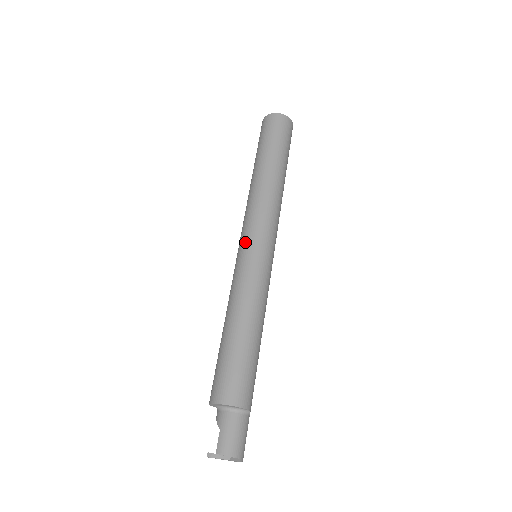
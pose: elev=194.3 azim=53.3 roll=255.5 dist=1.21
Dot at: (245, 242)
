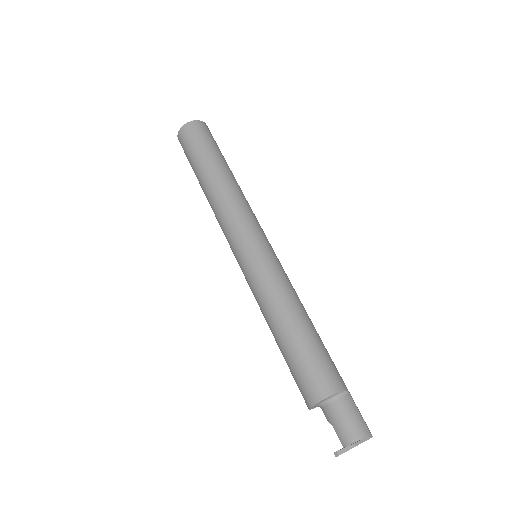
Dot at: (236, 255)
